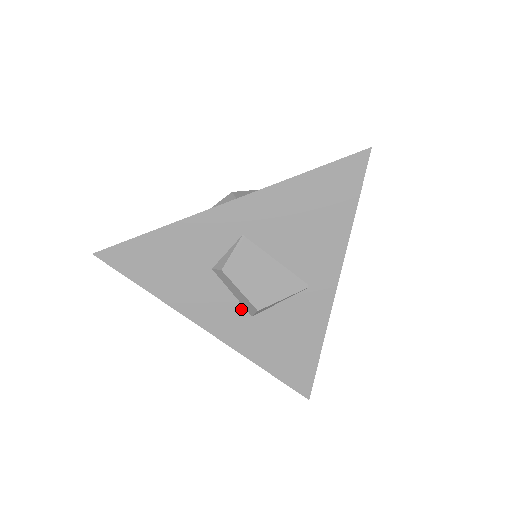
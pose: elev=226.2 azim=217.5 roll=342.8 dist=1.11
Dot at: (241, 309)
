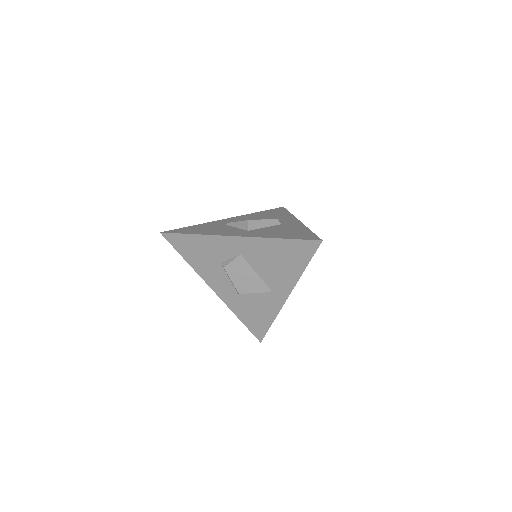
Dot at: (232, 287)
